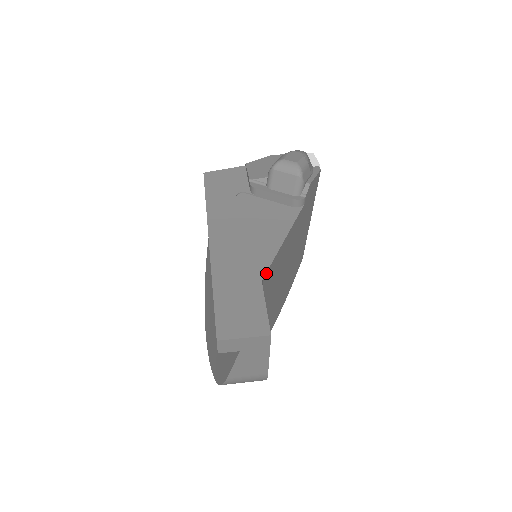
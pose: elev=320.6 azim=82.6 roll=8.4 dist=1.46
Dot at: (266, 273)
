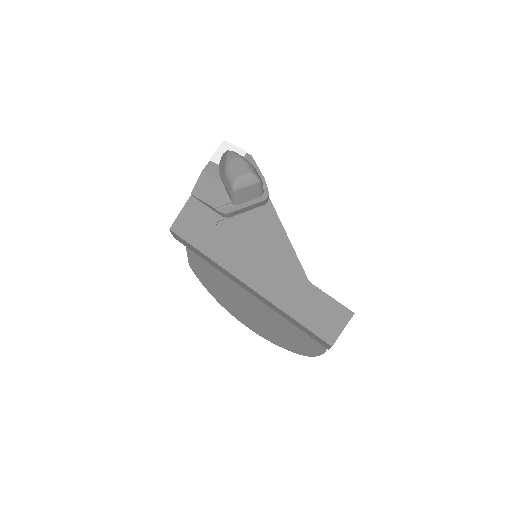
Dot at: (305, 274)
